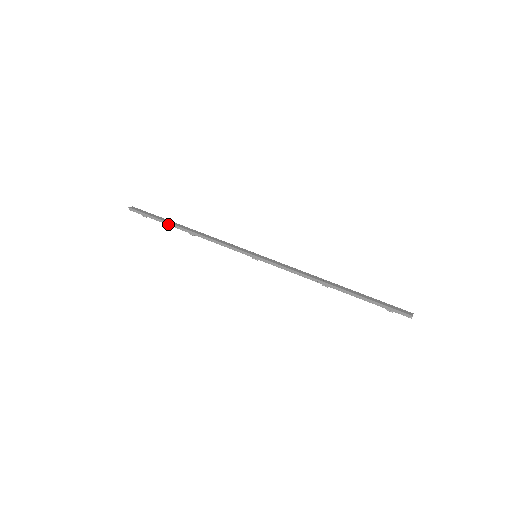
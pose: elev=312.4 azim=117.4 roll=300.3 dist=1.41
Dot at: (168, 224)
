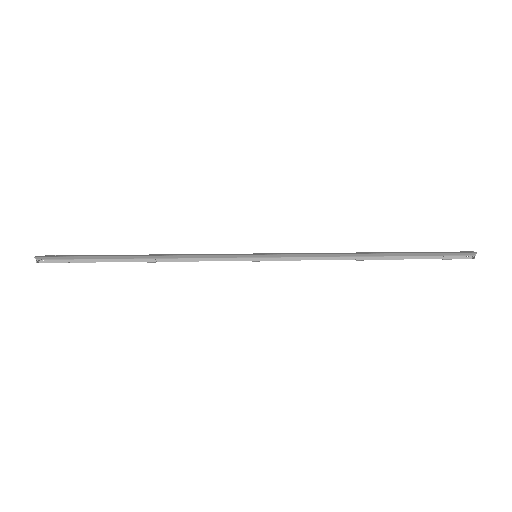
Dot at: (110, 258)
